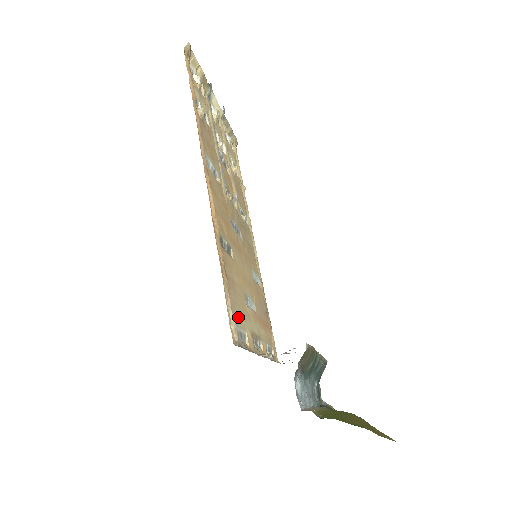
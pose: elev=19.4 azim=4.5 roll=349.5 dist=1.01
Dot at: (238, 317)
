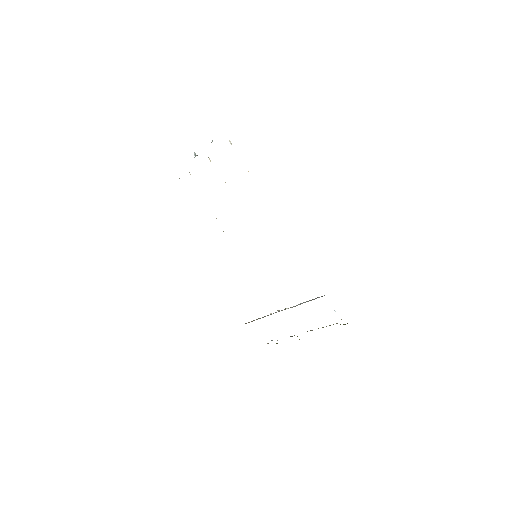
Dot at: occluded
